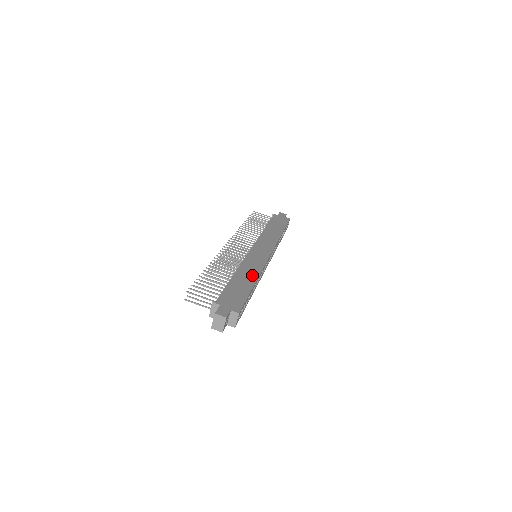
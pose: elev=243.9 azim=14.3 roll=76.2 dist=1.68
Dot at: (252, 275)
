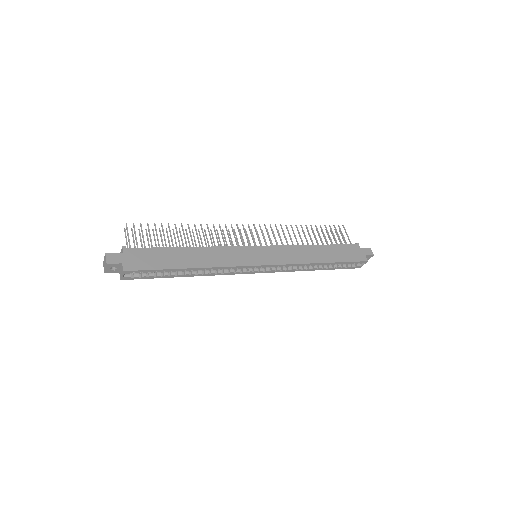
Dot at: (203, 261)
